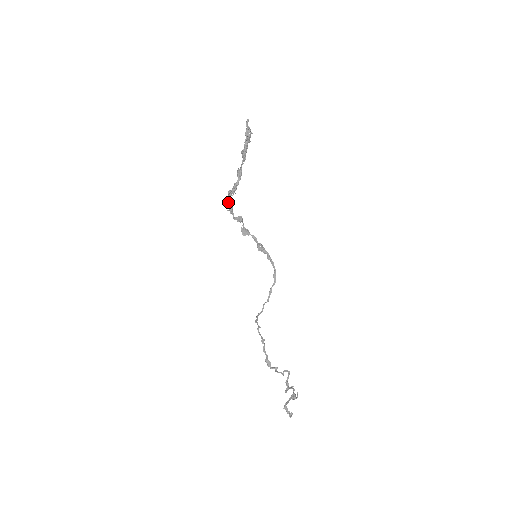
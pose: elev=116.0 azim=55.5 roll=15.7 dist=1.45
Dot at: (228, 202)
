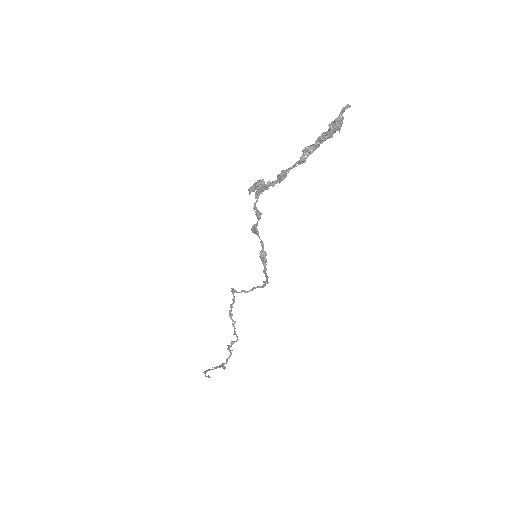
Dot at: (253, 190)
